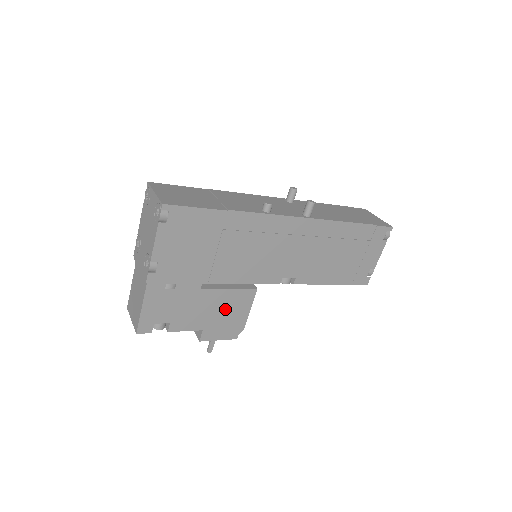
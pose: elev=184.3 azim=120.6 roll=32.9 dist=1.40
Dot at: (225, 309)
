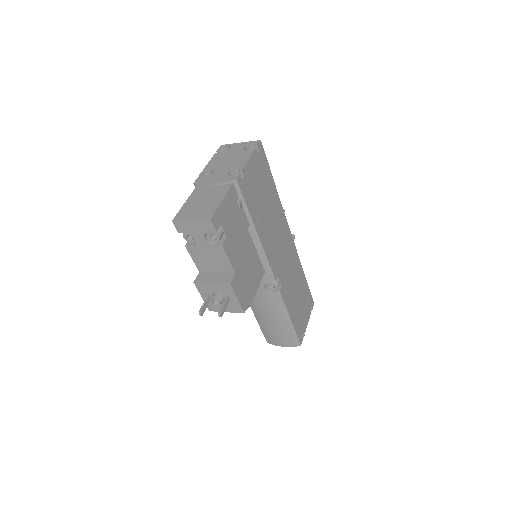
Dot at: (249, 268)
